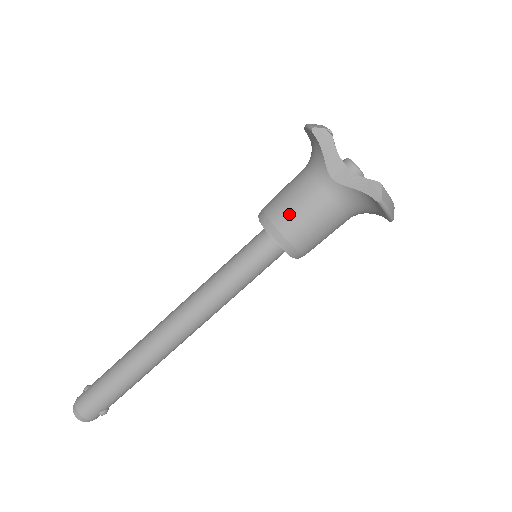
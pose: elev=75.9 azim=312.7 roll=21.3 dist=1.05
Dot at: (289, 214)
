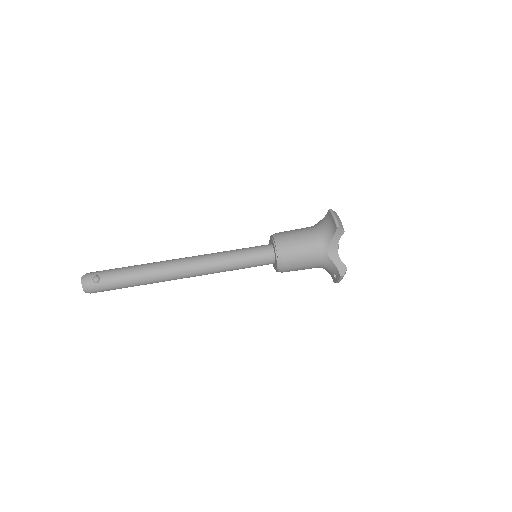
Dot at: occluded
